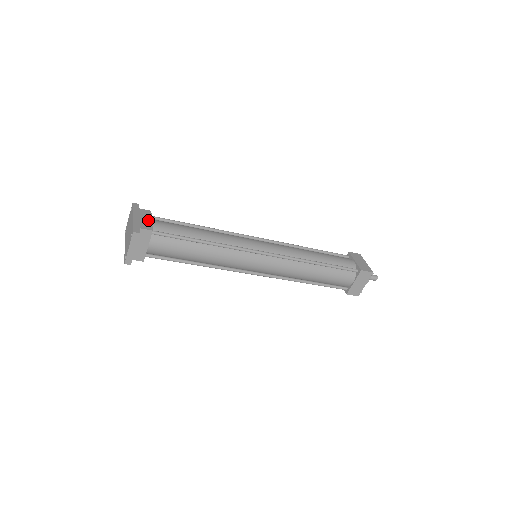
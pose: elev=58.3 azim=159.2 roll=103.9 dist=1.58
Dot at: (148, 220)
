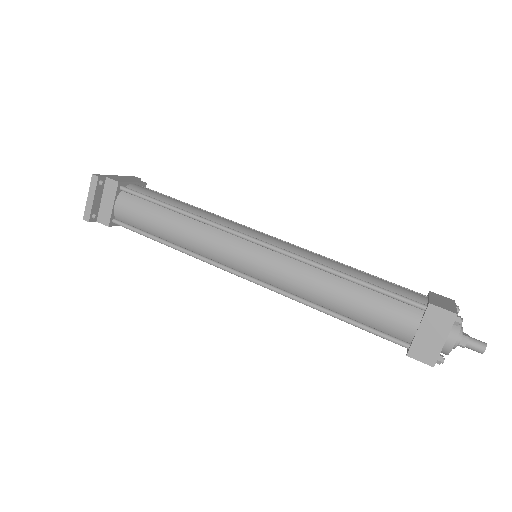
Dot at: (129, 181)
